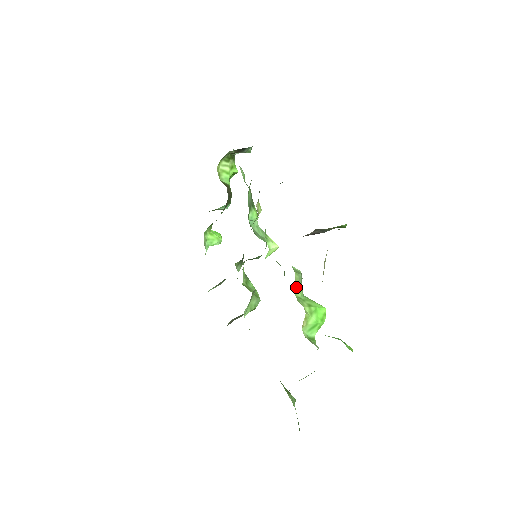
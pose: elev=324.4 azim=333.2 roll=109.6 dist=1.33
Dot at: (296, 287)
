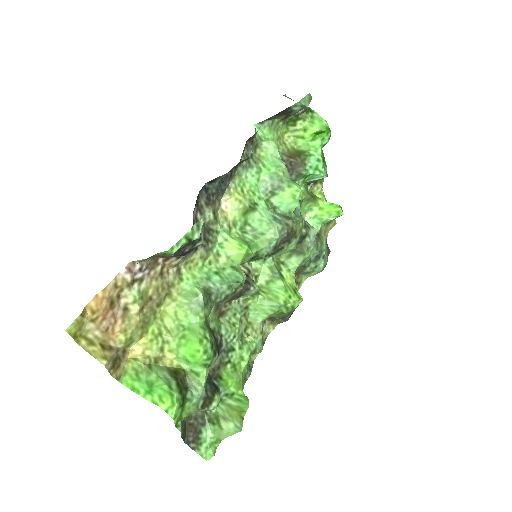
Dot at: (179, 313)
